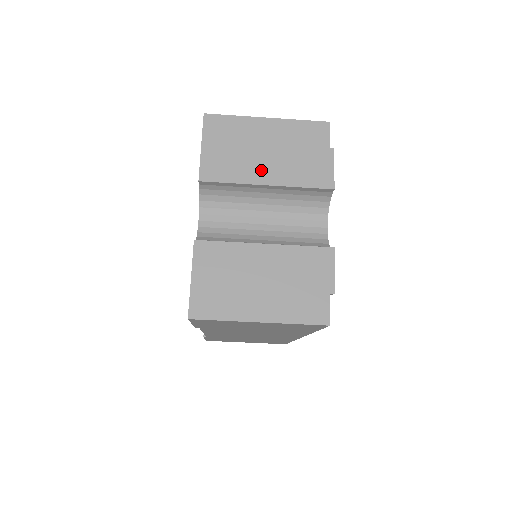
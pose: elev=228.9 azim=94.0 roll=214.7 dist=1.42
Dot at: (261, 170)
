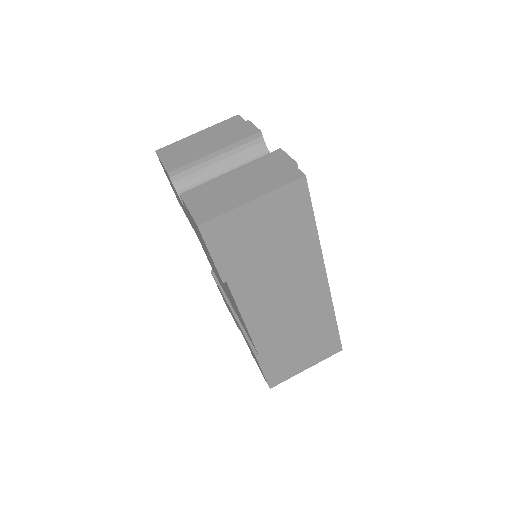
Dot at: (207, 149)
